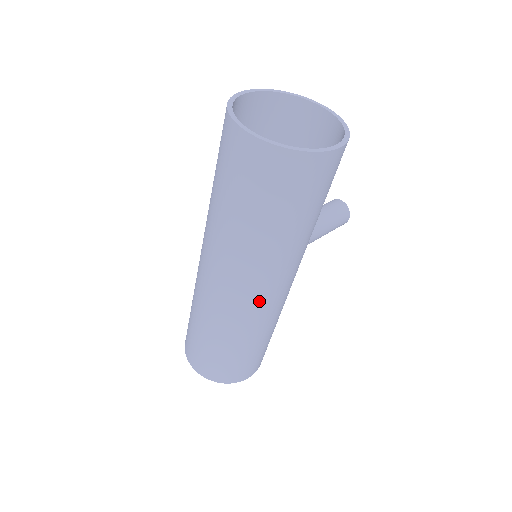
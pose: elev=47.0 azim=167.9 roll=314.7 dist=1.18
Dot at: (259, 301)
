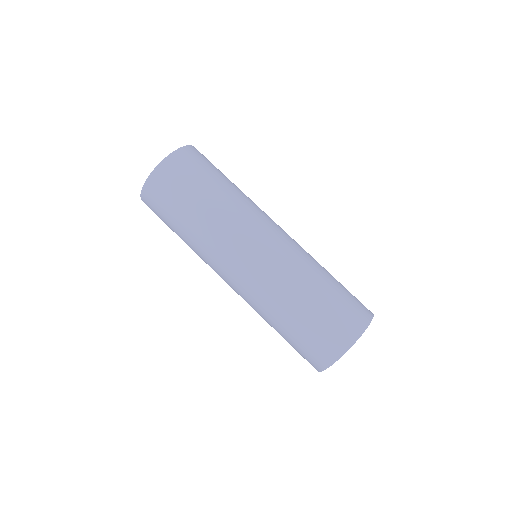
Dot at: (278, 236)
